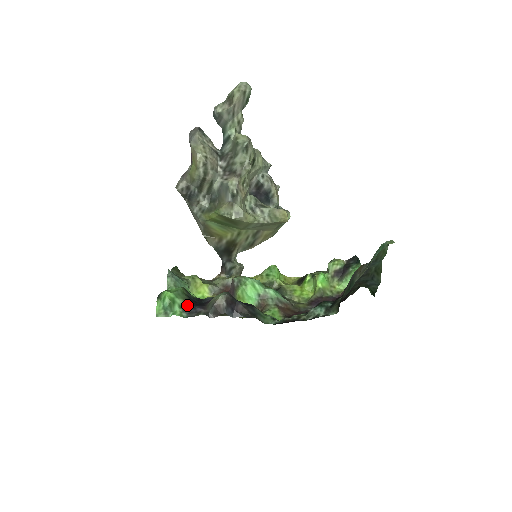
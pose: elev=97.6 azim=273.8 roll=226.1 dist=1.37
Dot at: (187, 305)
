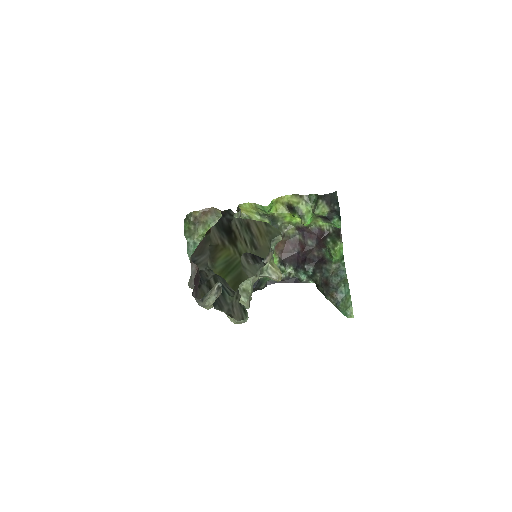
Dot at: occluded
